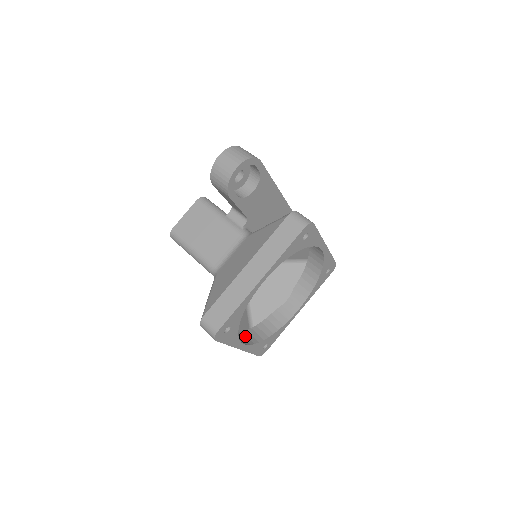
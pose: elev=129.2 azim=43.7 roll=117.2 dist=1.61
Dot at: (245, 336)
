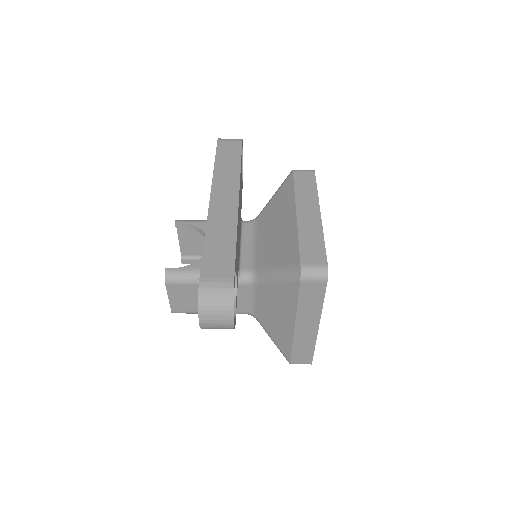
Dot at: occluded
